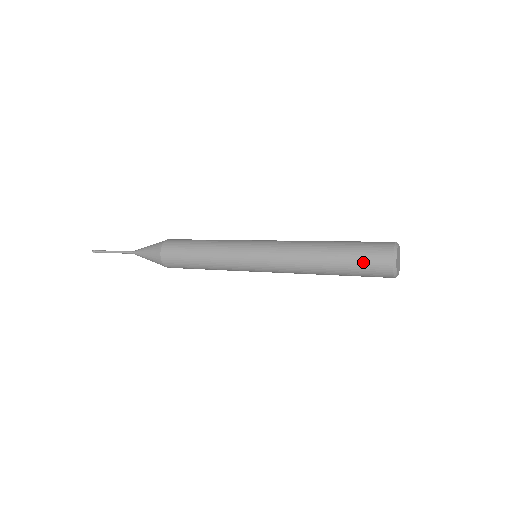
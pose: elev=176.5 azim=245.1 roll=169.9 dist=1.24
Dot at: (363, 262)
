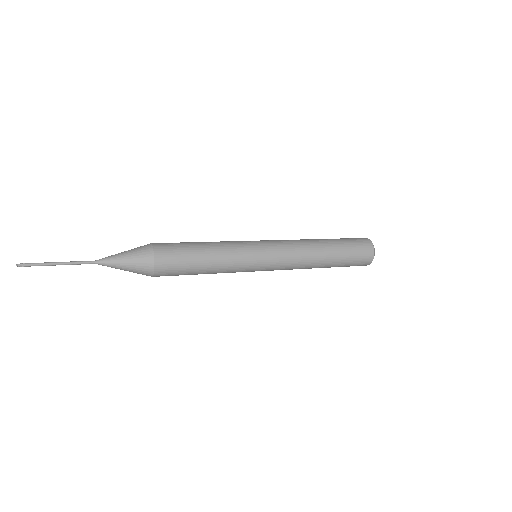
Dot at: (355, 248)
